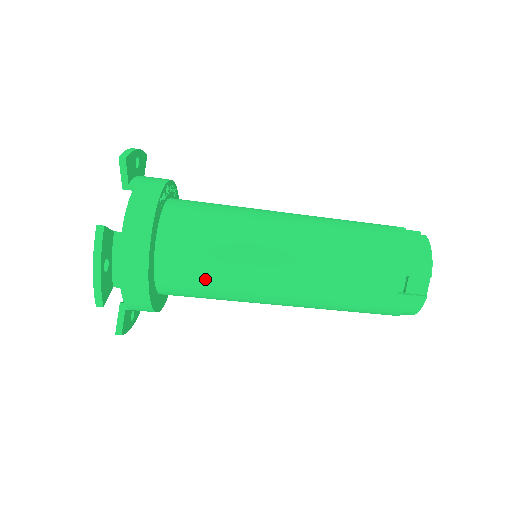
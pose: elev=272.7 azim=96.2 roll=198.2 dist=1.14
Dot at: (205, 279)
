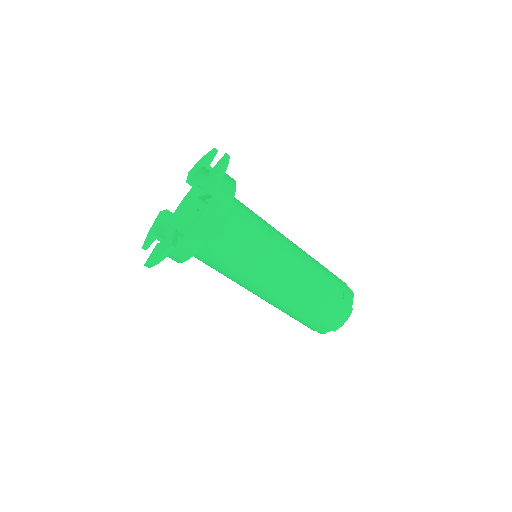
Dot at: (217, 269)
